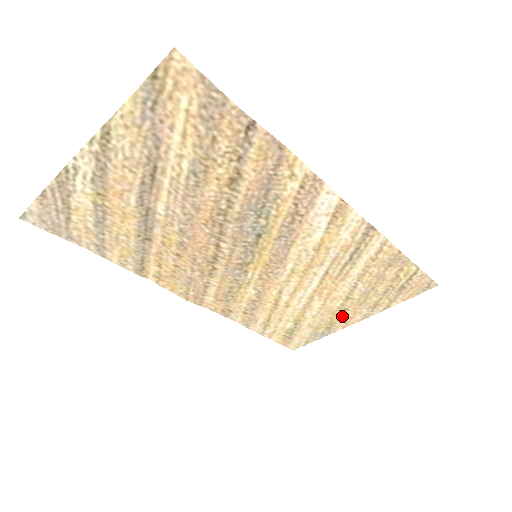
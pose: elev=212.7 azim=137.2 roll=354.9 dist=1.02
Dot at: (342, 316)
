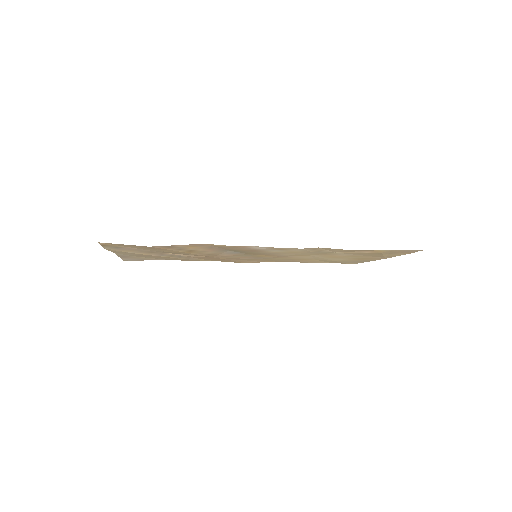
Dot at: occluded
